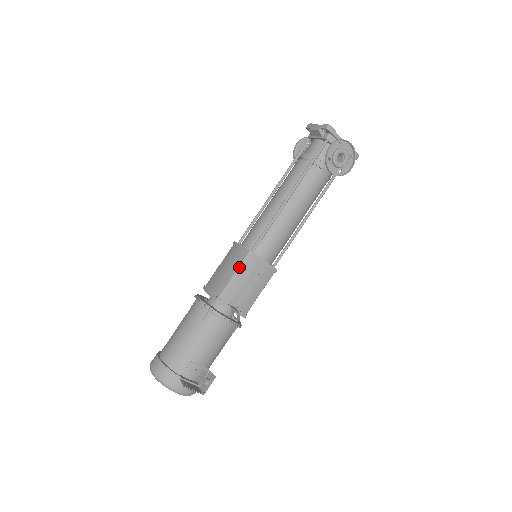
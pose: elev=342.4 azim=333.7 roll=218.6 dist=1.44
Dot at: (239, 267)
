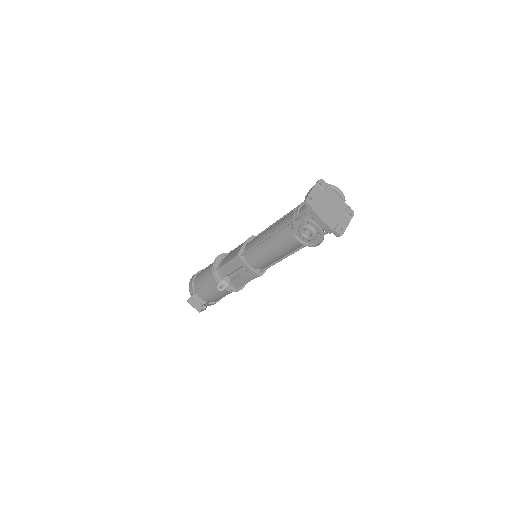
Dot at: (231, 259)
